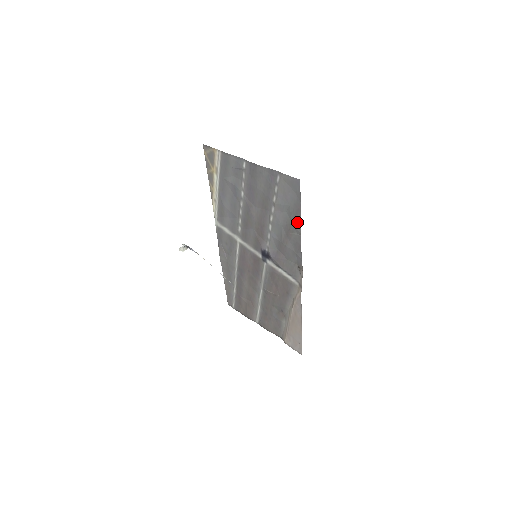
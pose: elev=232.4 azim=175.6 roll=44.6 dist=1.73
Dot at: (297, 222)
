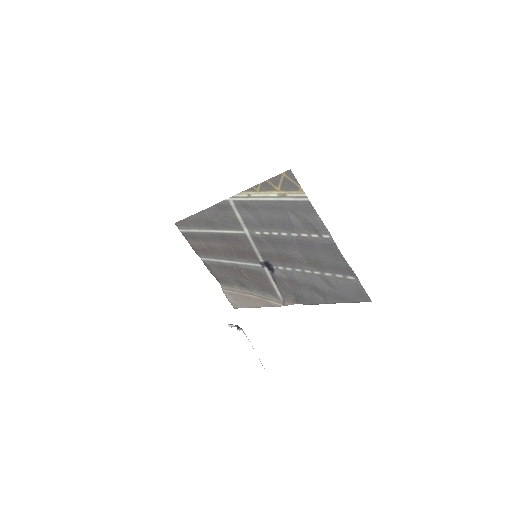
Dot at: (333, 300)
